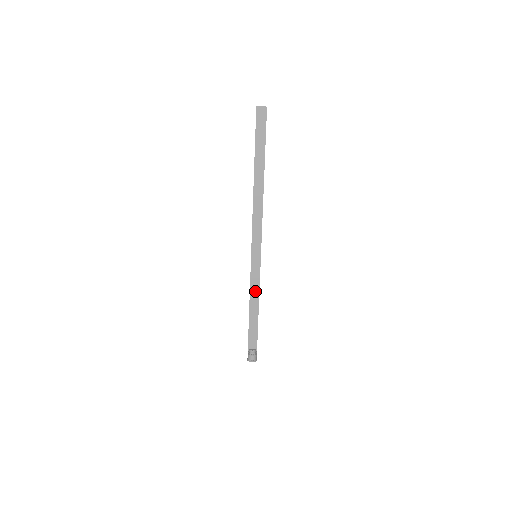
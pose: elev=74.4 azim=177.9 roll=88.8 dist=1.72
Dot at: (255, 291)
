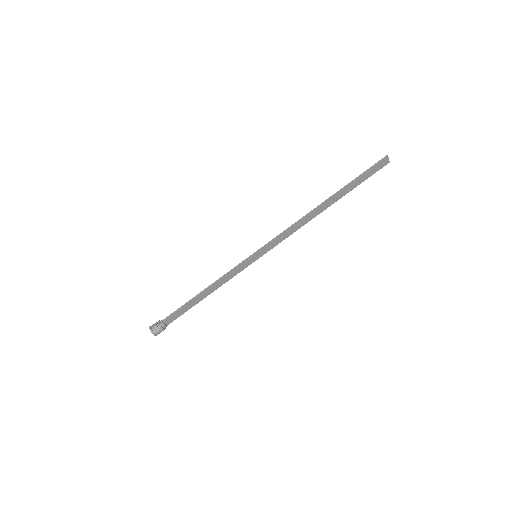
Dot at: (223, 281)
